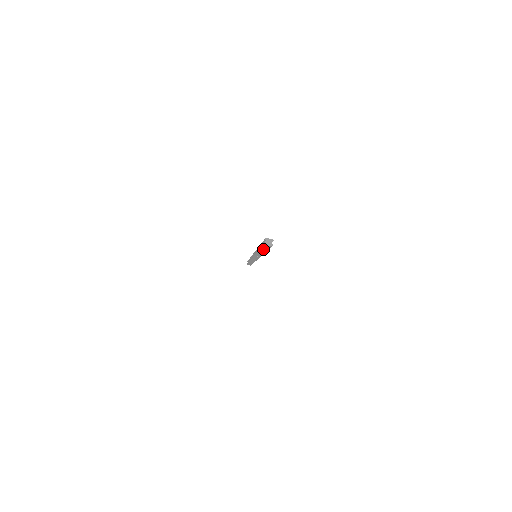
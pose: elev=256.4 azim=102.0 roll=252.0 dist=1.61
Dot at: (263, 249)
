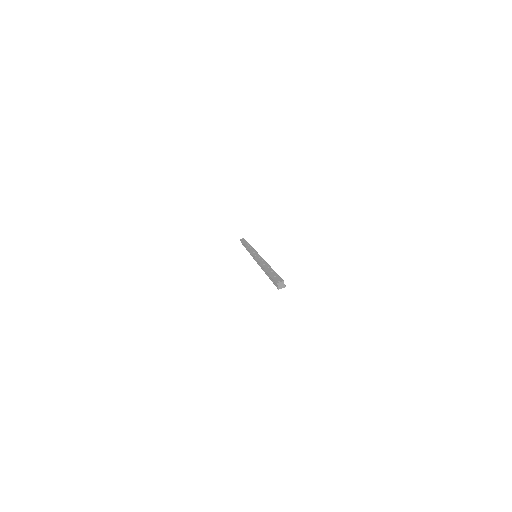
Dot at: occluded
